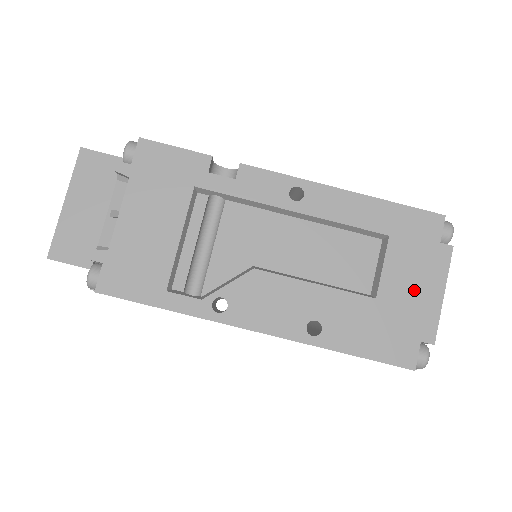
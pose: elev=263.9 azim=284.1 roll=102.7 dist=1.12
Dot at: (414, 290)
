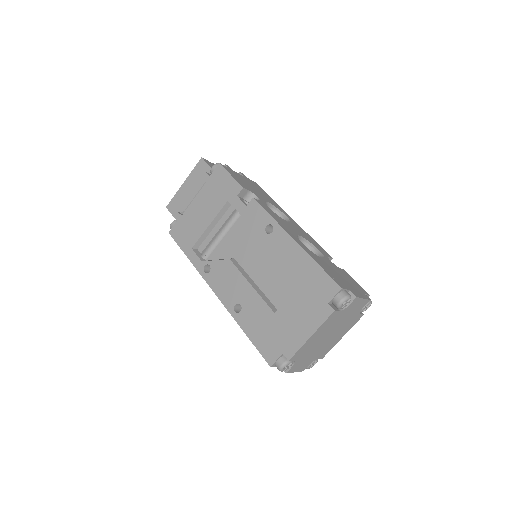
Dot at: (296, 322)
